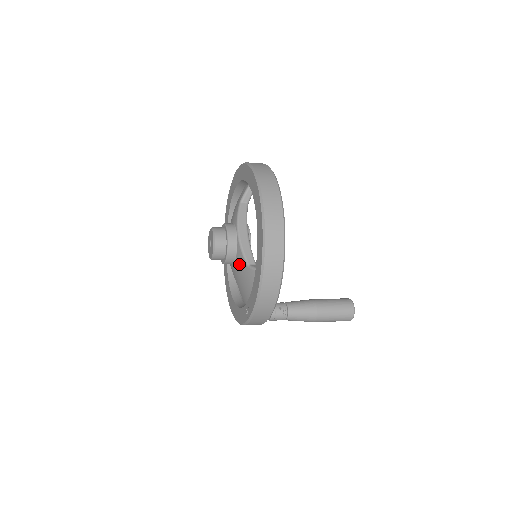
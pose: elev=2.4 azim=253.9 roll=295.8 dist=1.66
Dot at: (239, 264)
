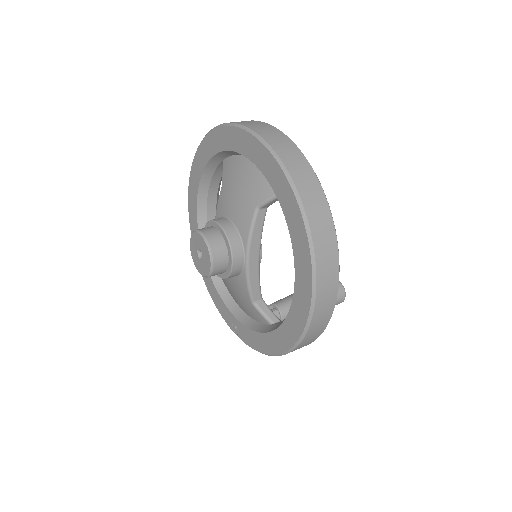
Dot at: (237, 286)
